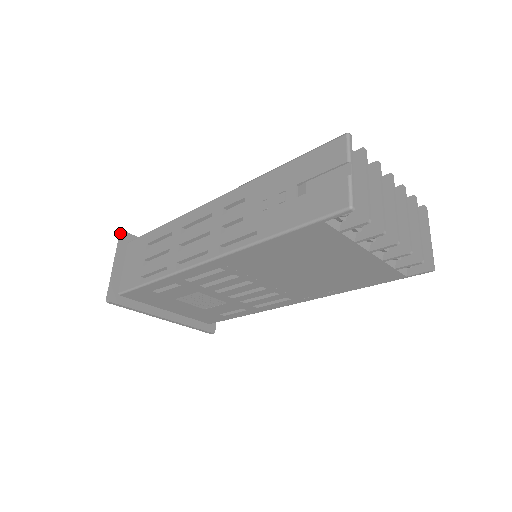
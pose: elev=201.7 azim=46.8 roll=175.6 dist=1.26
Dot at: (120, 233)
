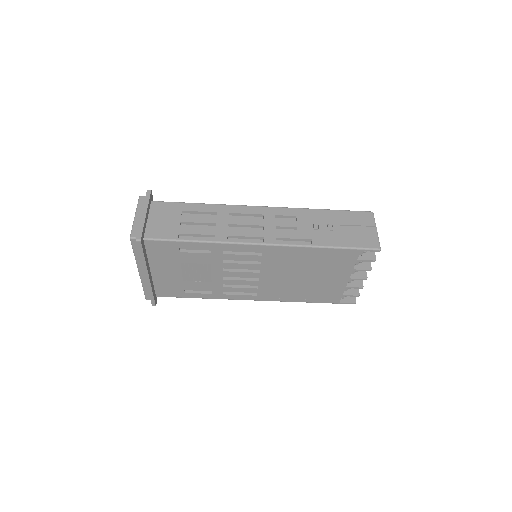
Dot at: (148, 190)
